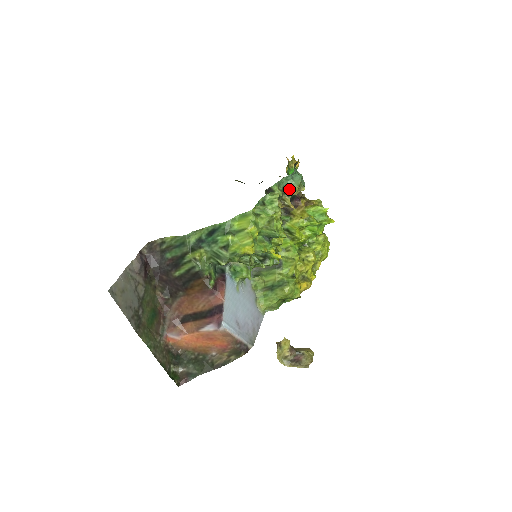
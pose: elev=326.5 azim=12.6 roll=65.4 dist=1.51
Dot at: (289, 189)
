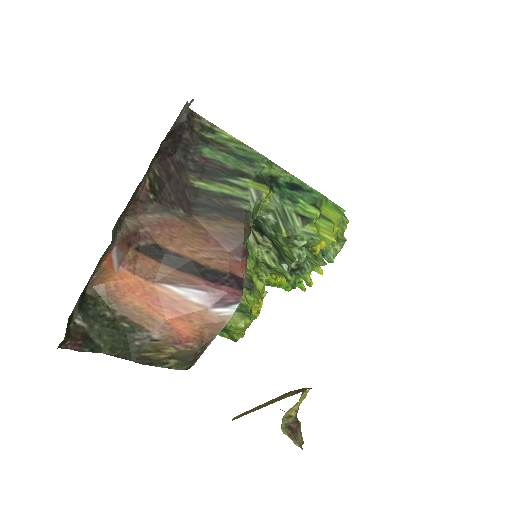
Dot at: occluded
